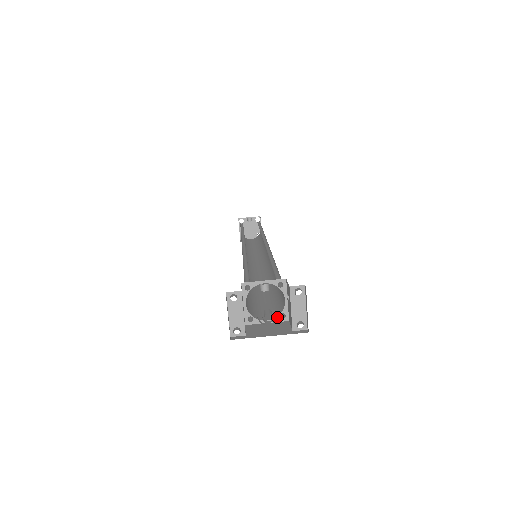
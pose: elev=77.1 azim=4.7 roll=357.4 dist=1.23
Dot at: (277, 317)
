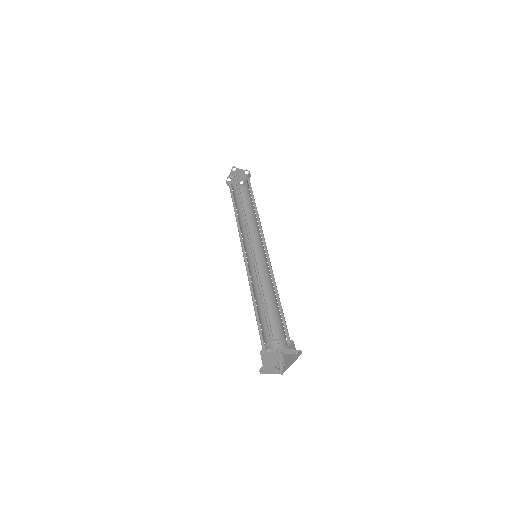
Dot at: (288, 344)
